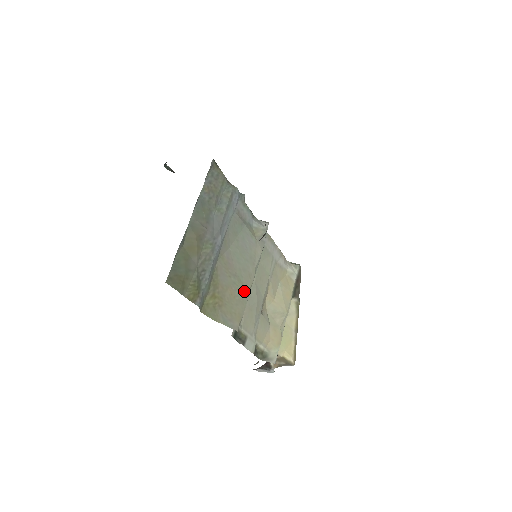
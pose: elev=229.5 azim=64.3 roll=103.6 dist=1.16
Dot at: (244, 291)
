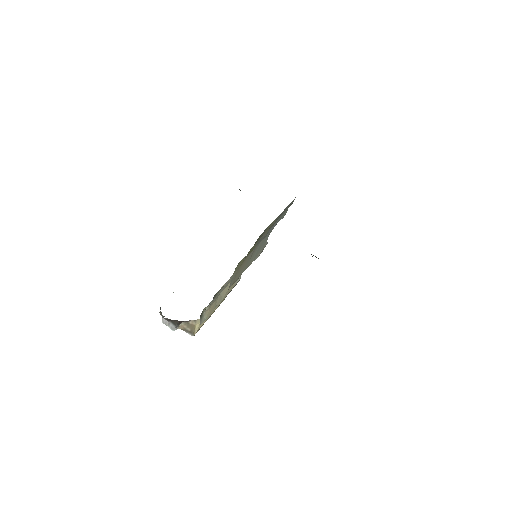
Dot at: (244, 270)
